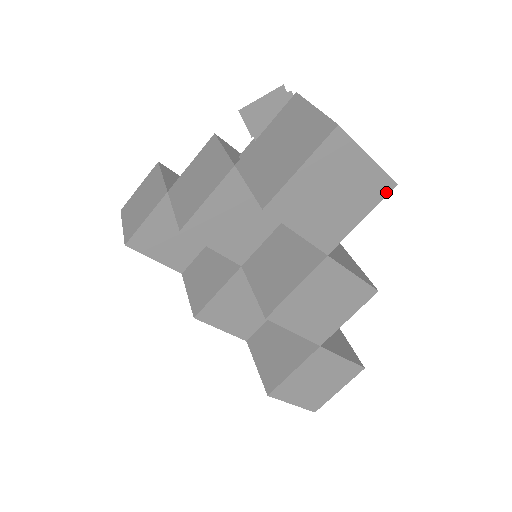
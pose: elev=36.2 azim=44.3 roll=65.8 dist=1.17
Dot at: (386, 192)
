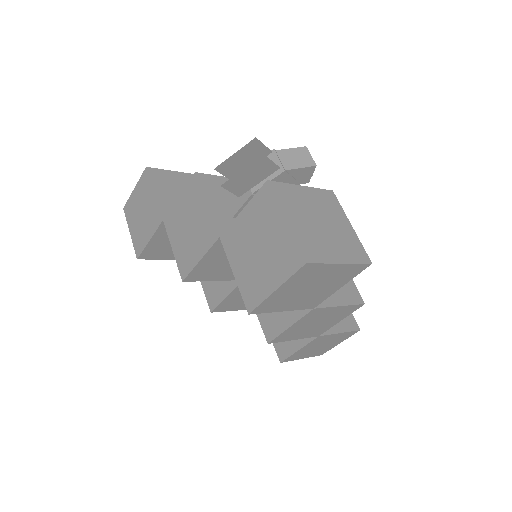
Dot at: (362, 270)
